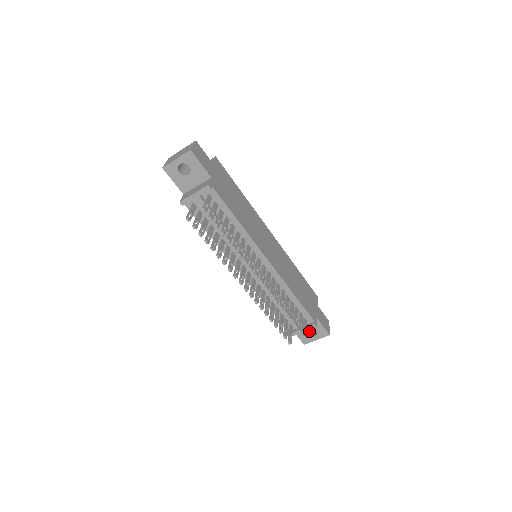
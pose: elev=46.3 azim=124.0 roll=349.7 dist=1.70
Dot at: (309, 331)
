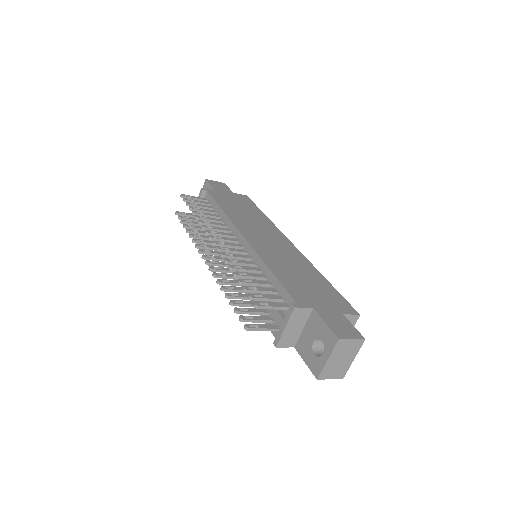
Dot at: occluded
